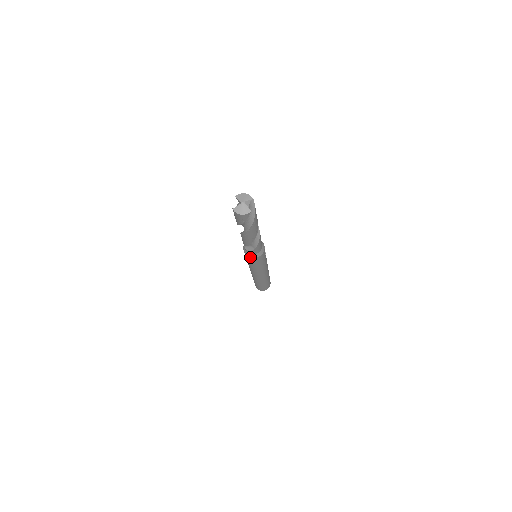
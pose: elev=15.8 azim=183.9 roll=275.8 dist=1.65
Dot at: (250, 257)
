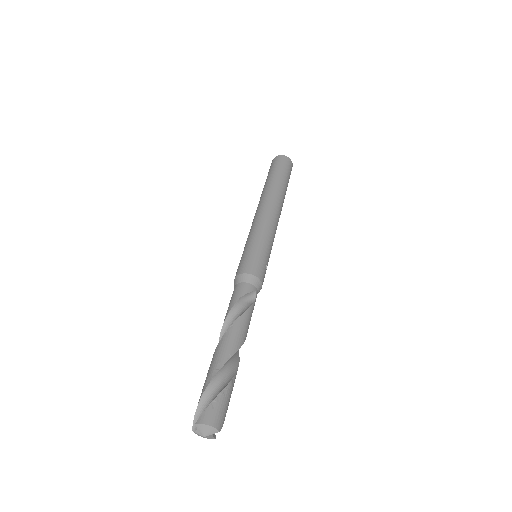
Dot at: occluded
